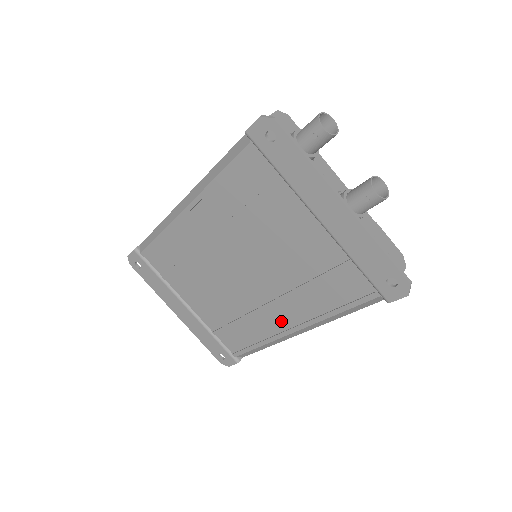
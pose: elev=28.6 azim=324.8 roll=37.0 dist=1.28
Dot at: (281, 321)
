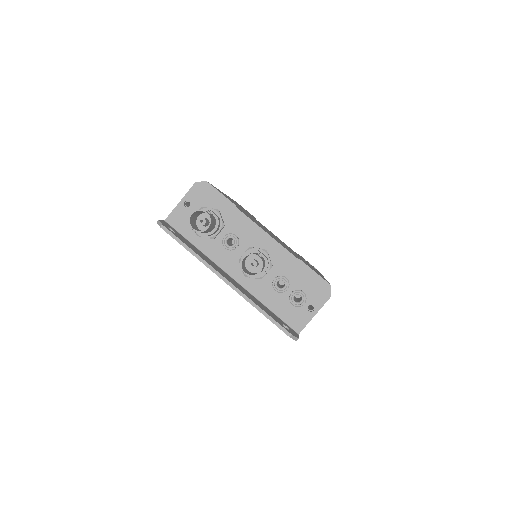
Dot at: occluded
